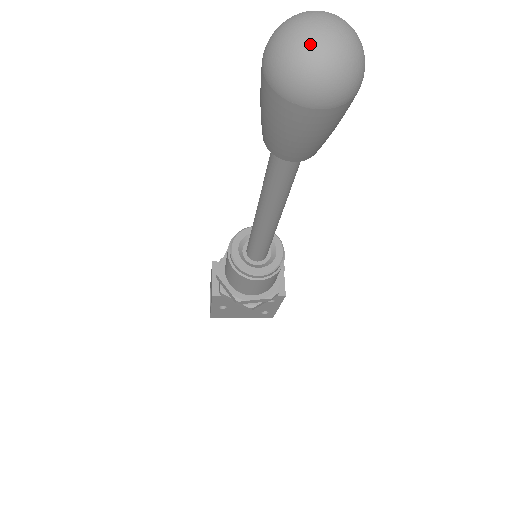
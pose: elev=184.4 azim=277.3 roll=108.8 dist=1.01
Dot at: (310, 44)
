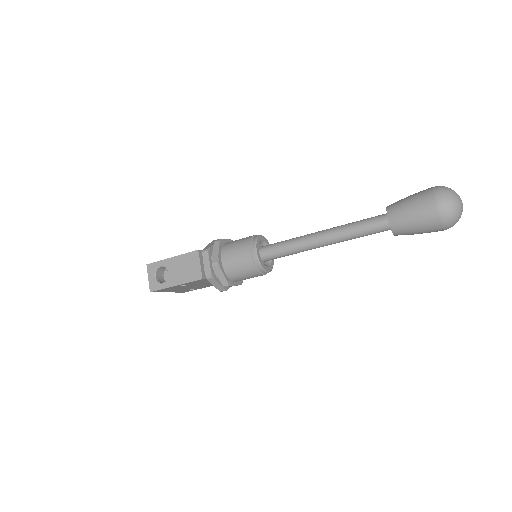
Dot at: (461, 210)
